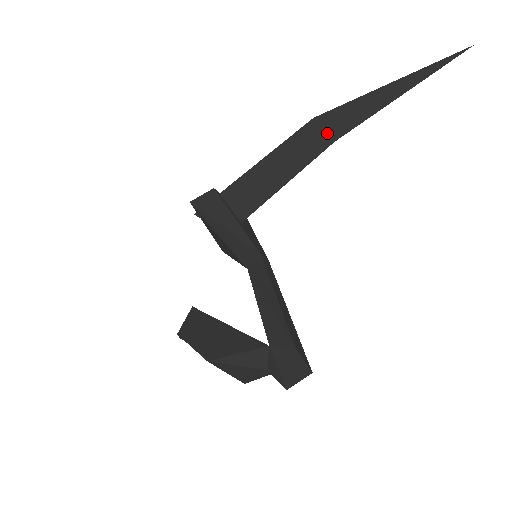
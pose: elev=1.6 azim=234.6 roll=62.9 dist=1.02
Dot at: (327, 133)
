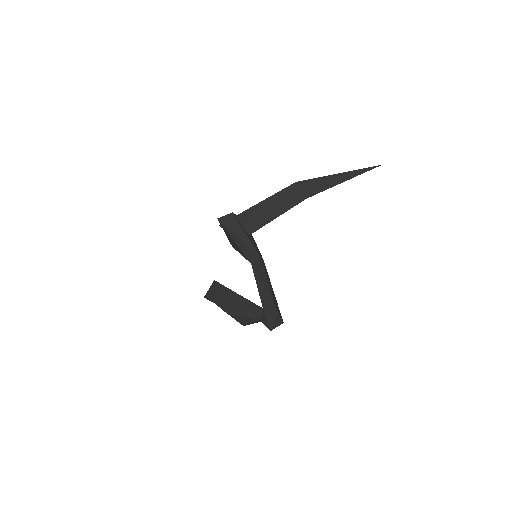
Dot at: (303, 193)
